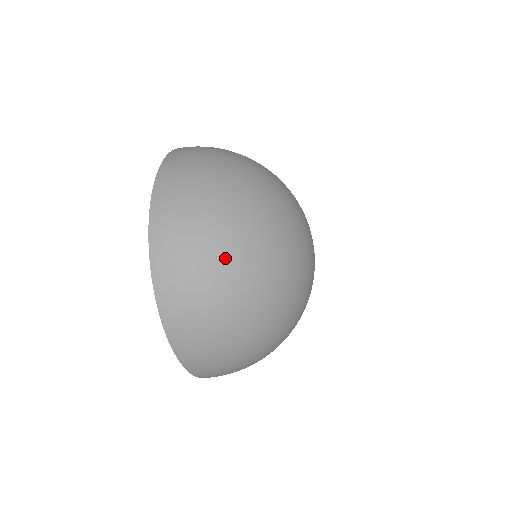
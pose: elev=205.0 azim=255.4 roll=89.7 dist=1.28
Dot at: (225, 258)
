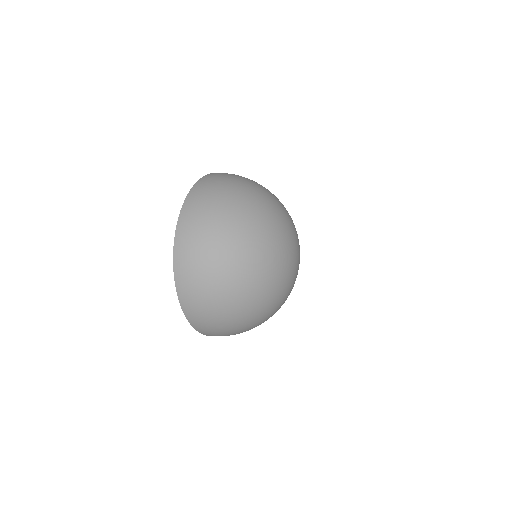
Dot at: (221, 262)
